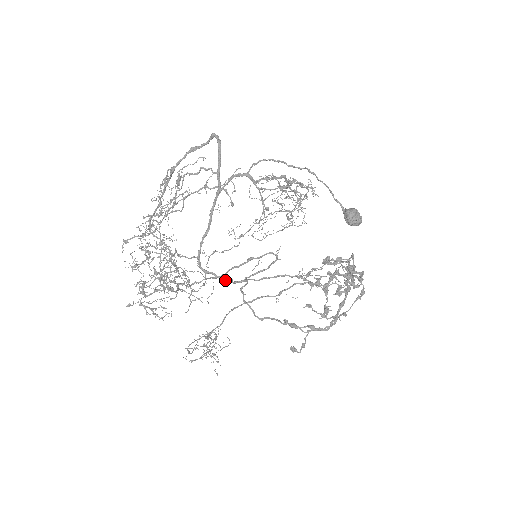
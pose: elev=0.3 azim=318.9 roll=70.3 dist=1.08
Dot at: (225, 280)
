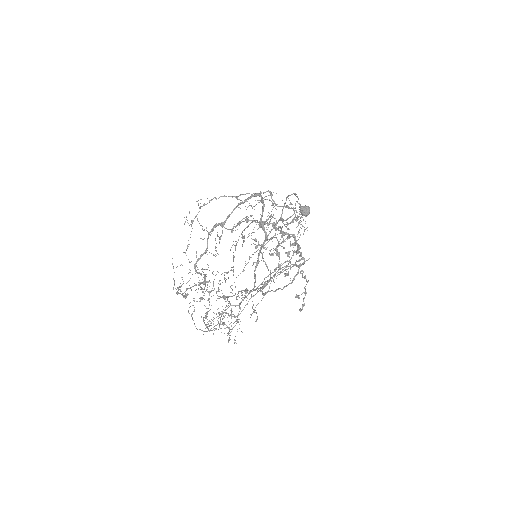
Dot at: (262, 288)
